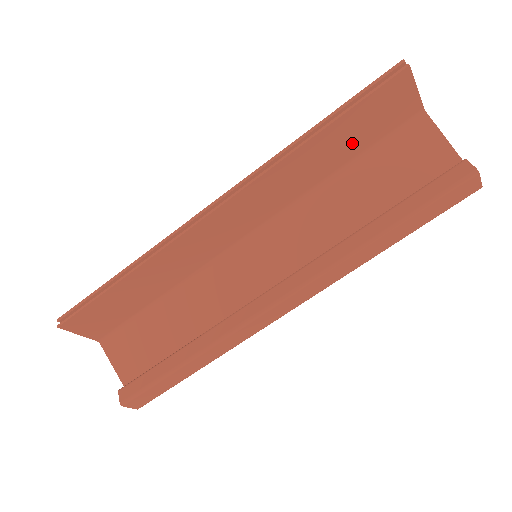
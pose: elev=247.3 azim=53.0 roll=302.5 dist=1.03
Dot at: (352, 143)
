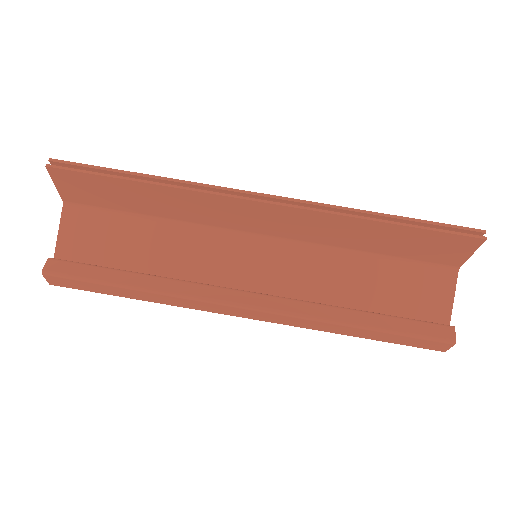
Dot at: (399, 247)
